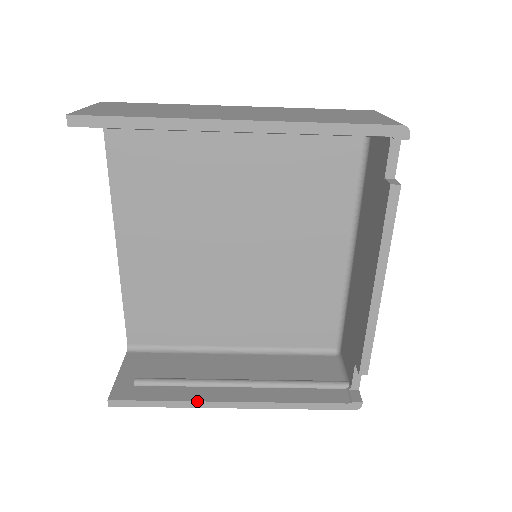
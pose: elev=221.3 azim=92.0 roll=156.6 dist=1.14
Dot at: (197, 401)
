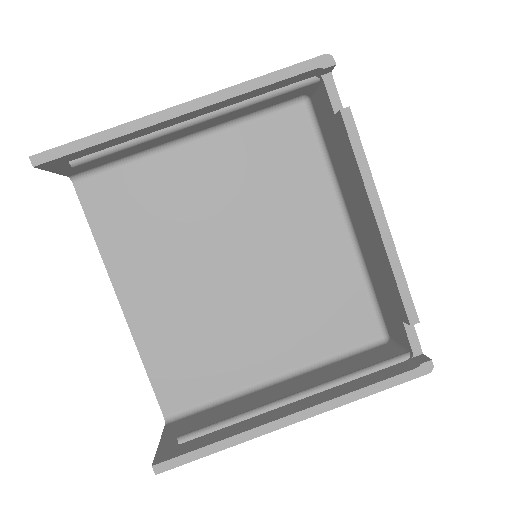
Dot at: (250, 429)
